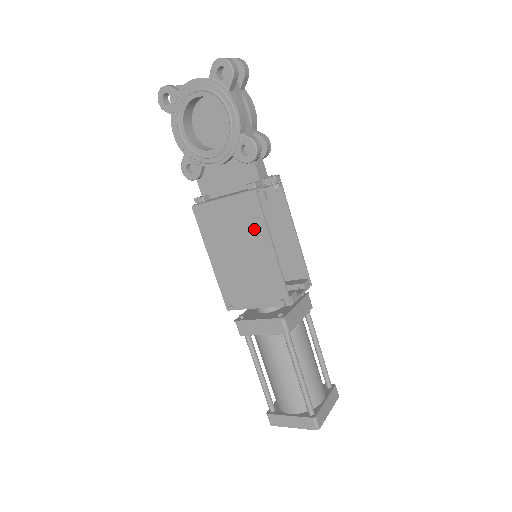
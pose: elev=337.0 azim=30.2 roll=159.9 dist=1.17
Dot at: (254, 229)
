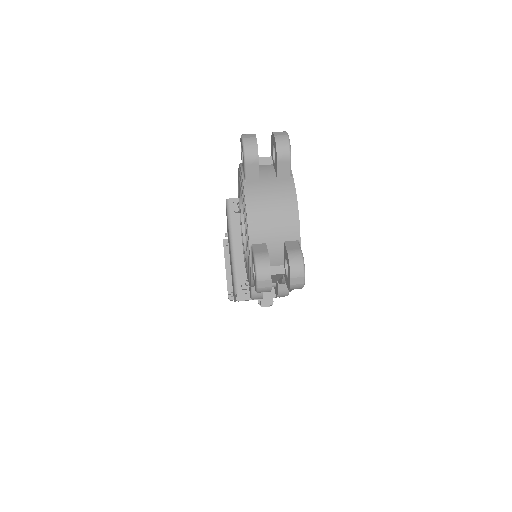
Dot at: occluded
